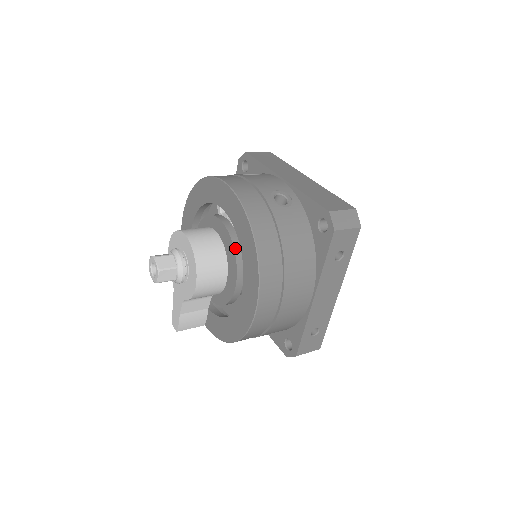
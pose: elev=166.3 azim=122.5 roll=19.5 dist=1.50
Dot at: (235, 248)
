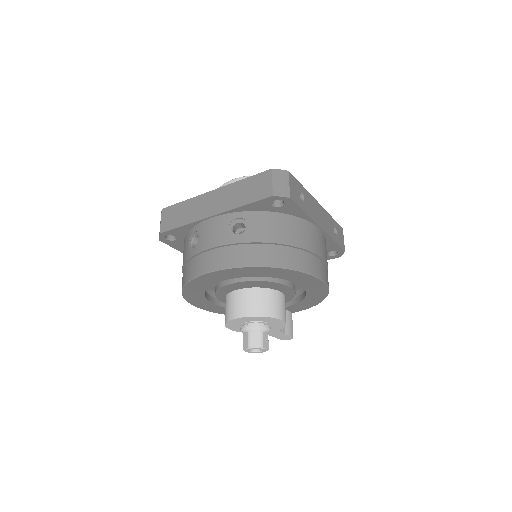
Dot at: (264, 280)
